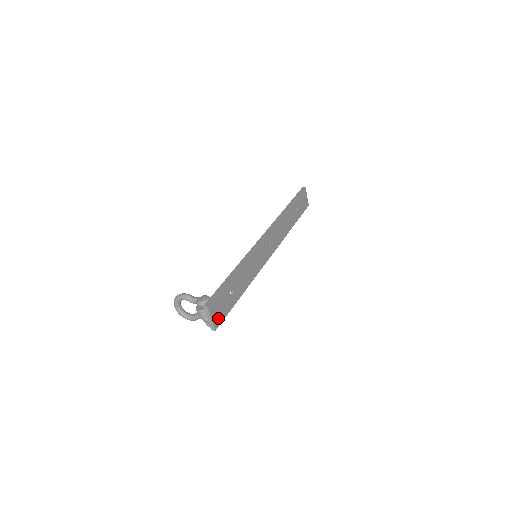
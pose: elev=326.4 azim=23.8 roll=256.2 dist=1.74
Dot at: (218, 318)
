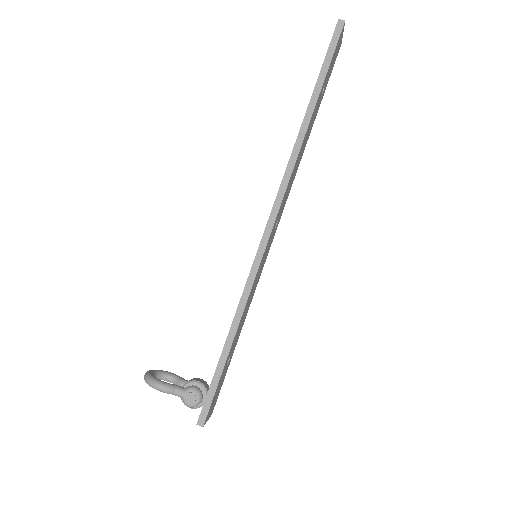
Dot at: (214, 404)
